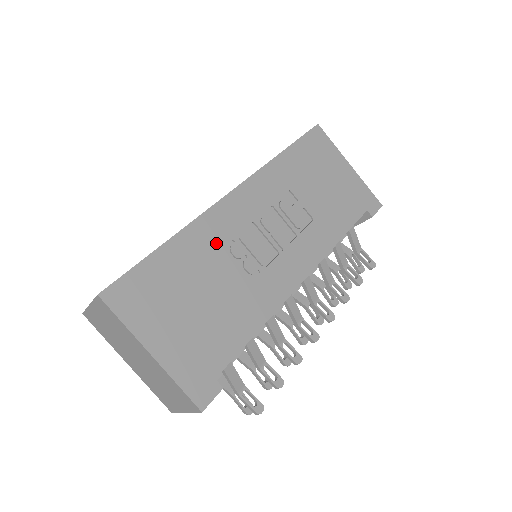
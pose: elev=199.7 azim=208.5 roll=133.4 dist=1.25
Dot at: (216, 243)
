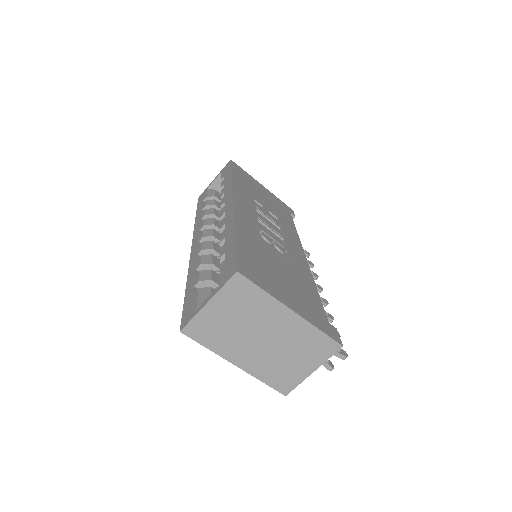
Dot at: (255, 233)
